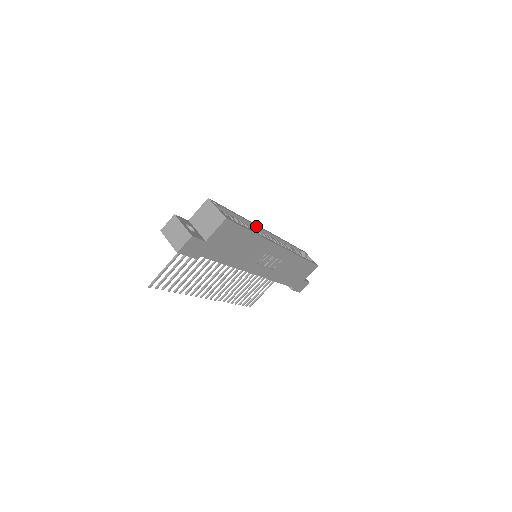
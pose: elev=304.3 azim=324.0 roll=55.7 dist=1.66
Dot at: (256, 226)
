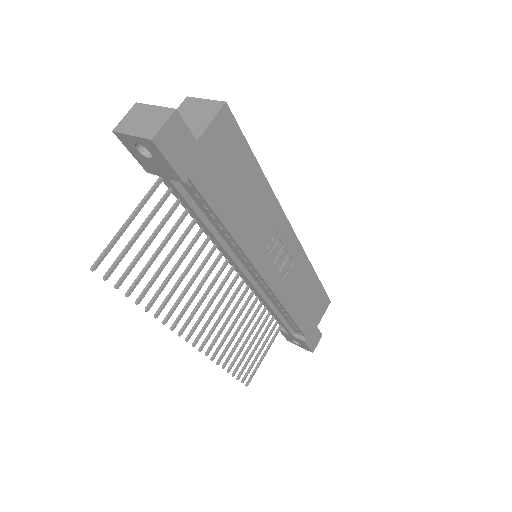
Dot at: occluded
